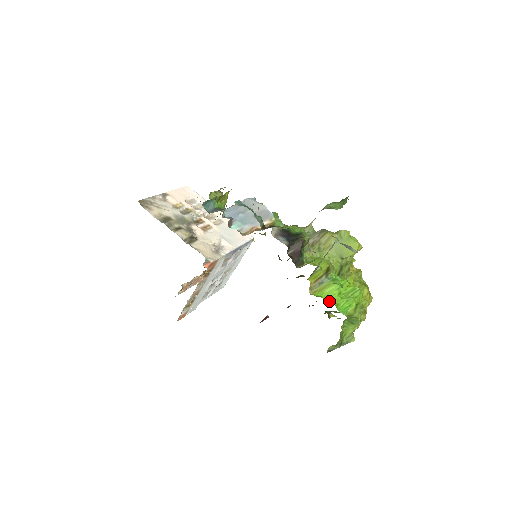
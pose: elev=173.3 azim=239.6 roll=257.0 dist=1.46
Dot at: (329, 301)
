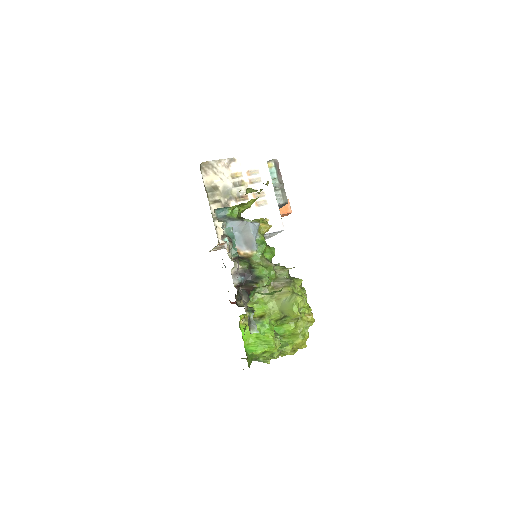
Dot at: (246, 338)
